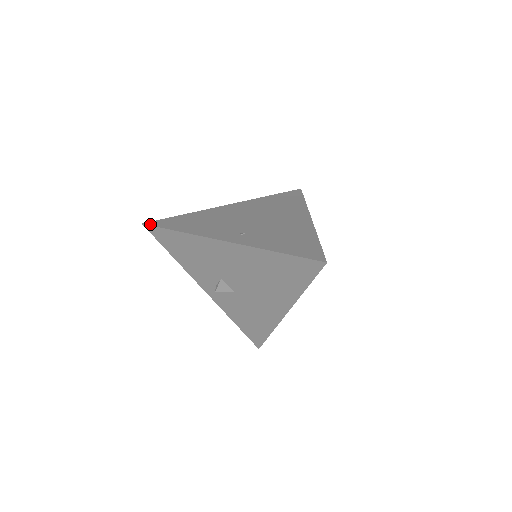
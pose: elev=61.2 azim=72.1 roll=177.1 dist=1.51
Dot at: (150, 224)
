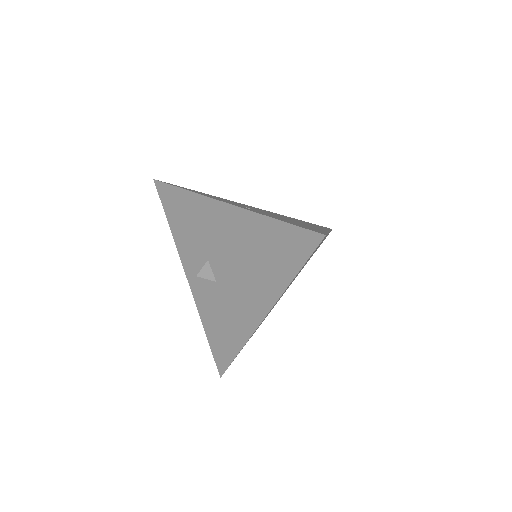
Dot at: (161, 181)
